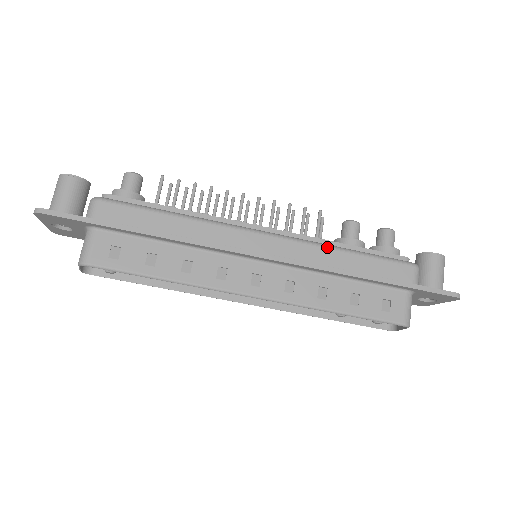
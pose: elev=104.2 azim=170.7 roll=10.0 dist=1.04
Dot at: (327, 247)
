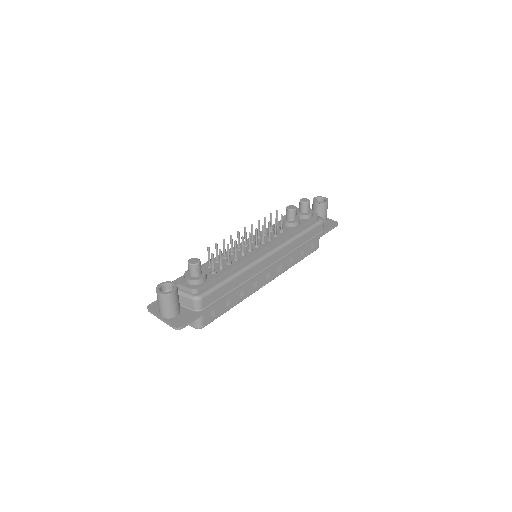
Dot at: (294, 241)
